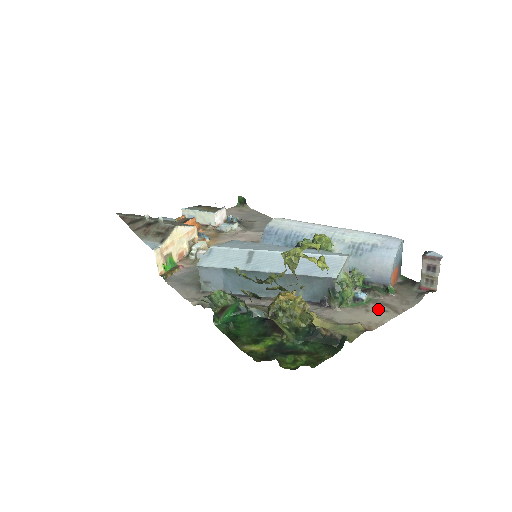
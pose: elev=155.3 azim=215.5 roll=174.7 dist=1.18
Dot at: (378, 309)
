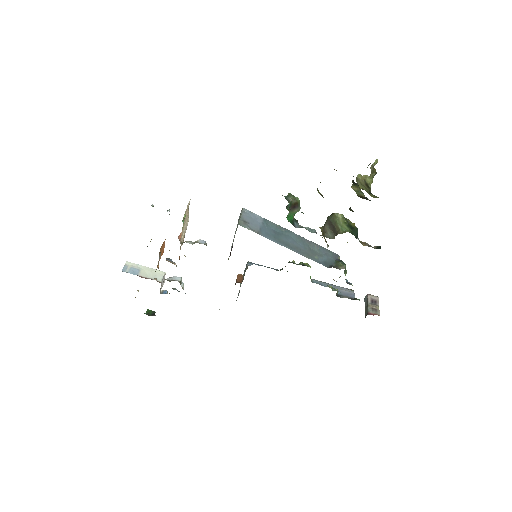
Dot at: occluded
